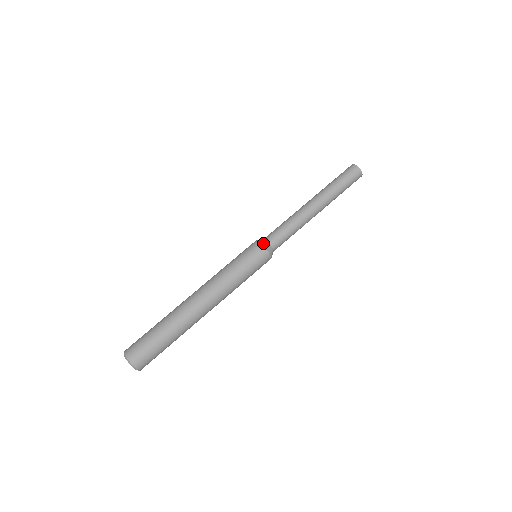
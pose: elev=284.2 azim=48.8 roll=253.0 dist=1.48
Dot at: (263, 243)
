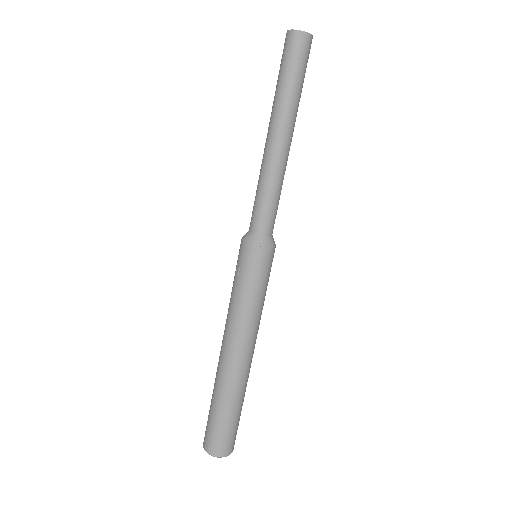
Dot at: (266, 244)
